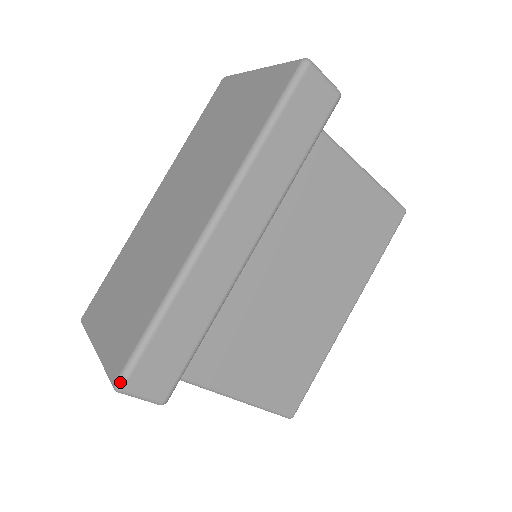
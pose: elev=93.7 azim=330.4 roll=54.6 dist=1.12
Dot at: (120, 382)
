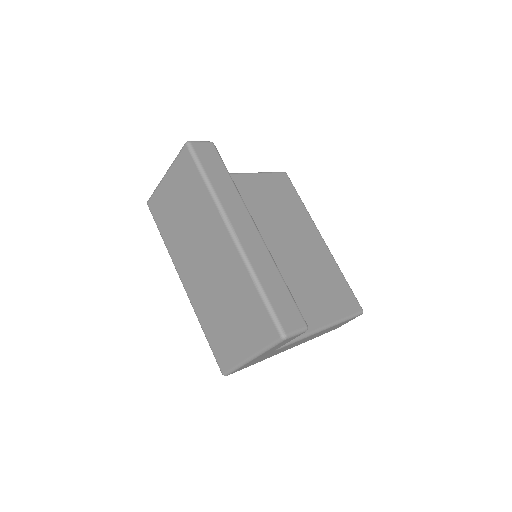
Dot at: (282, 333)
